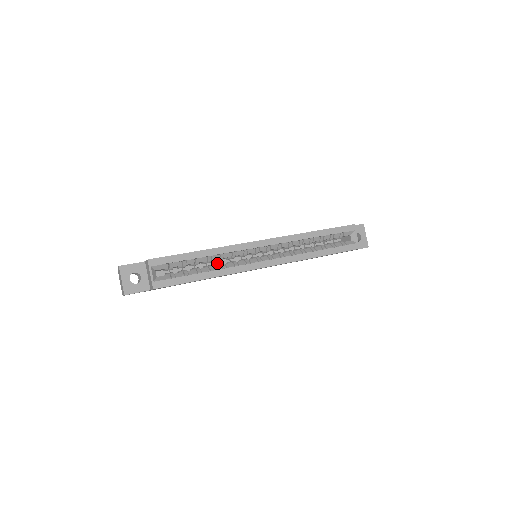
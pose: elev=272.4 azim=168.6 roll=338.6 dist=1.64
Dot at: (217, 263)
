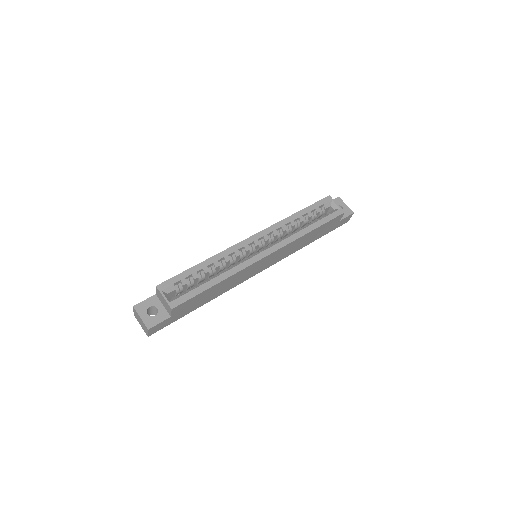
Dot at: occluded
